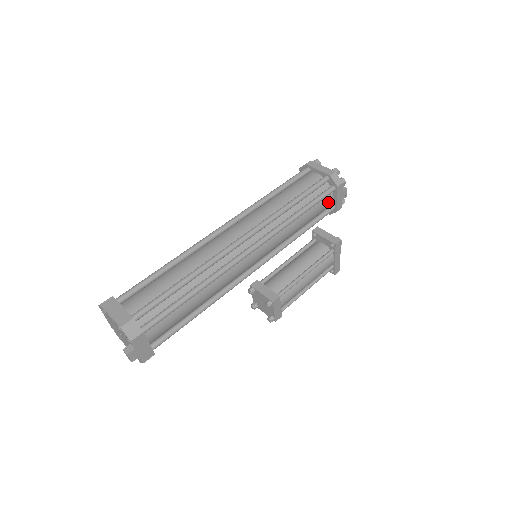
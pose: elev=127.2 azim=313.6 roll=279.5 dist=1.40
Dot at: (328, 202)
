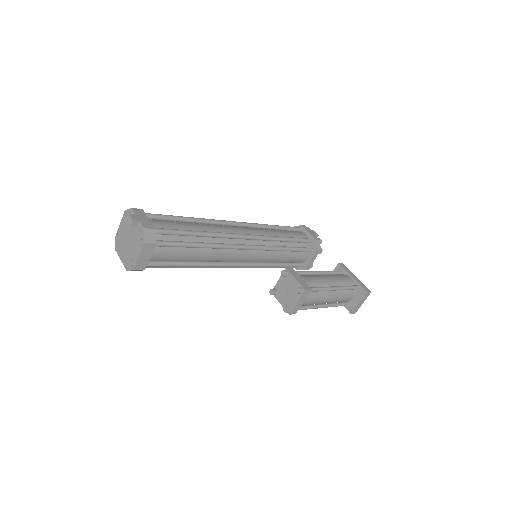
Dot at: (303, 235)
